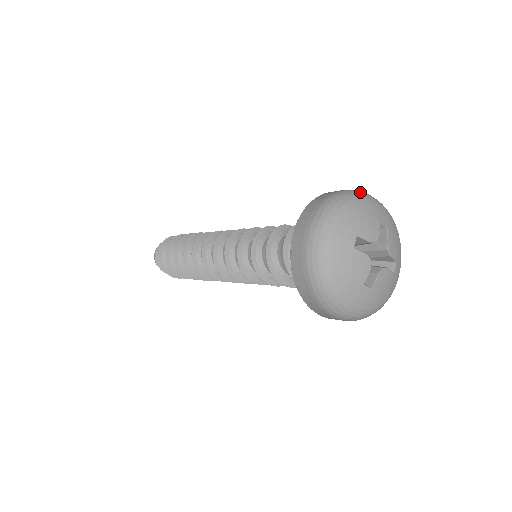
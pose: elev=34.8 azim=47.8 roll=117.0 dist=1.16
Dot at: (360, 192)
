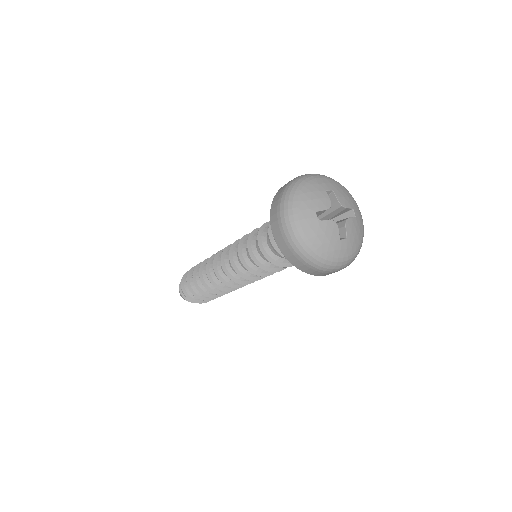
Dot at: (300, 178)
